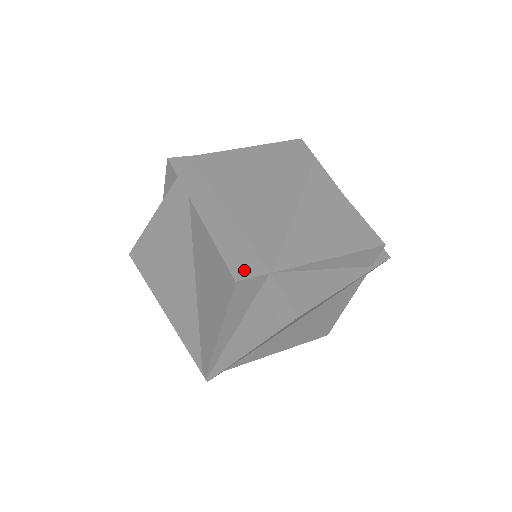
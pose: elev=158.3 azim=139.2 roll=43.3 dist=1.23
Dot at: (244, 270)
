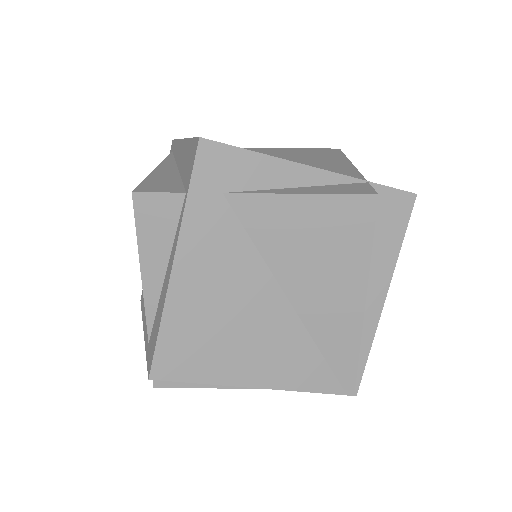
Dot at: (361, 189)
